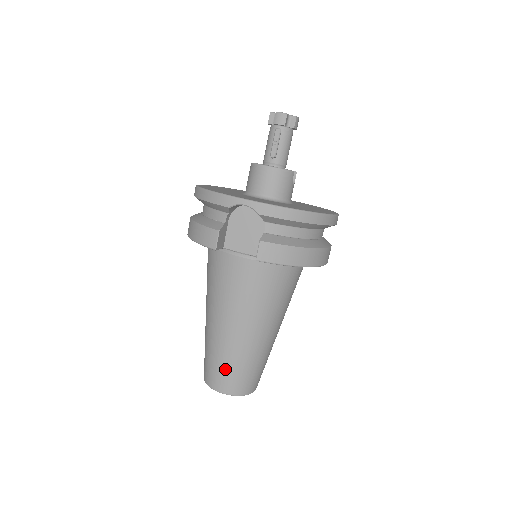
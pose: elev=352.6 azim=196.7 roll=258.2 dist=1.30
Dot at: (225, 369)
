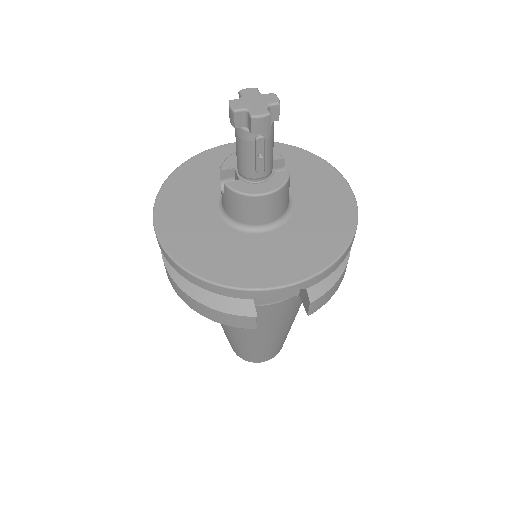
Dot at: (267, 353)
